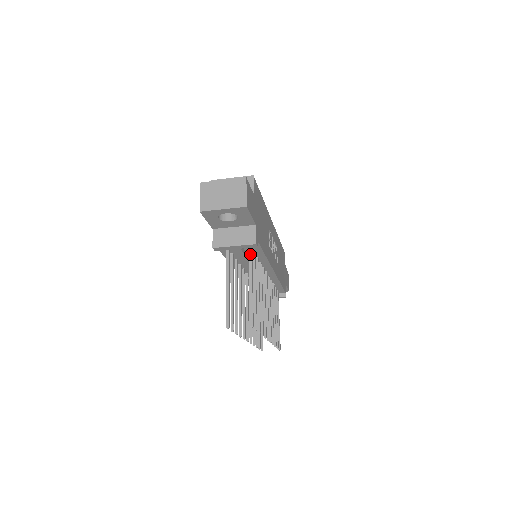
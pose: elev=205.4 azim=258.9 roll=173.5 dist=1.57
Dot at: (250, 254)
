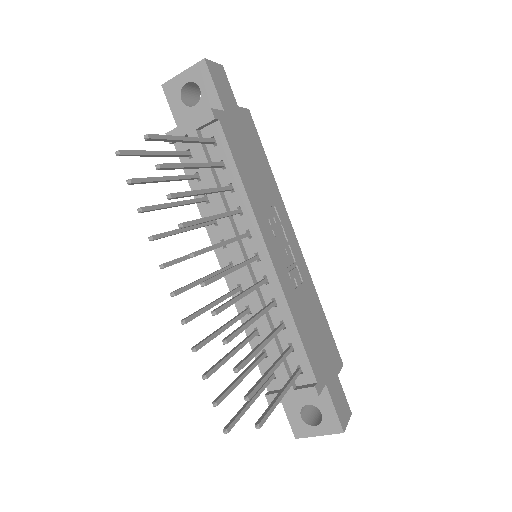
Dot at: (207, 139)
